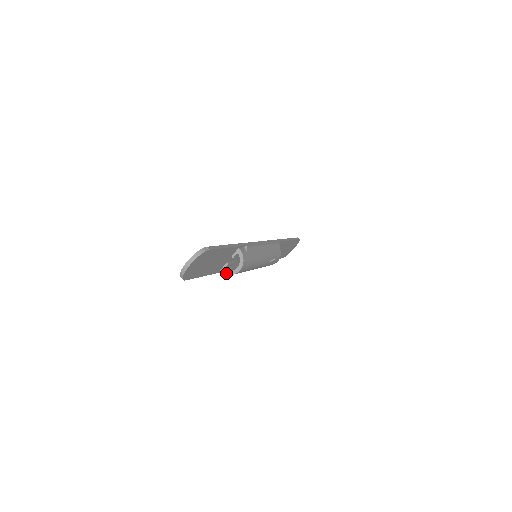
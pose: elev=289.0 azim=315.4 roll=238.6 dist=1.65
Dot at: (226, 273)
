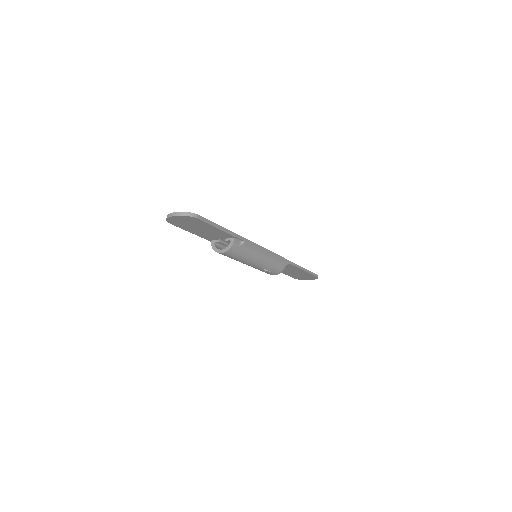
Dot at: (213, 246)
